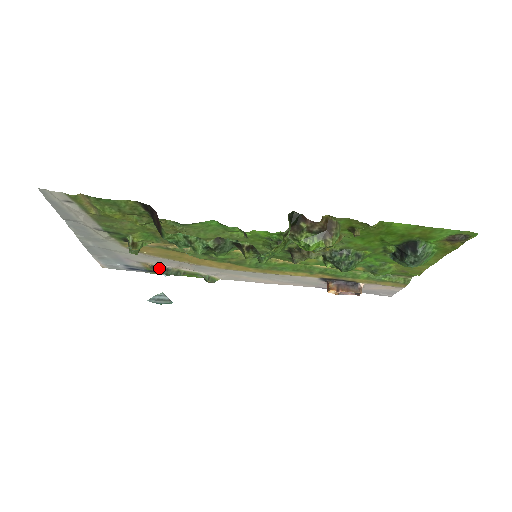
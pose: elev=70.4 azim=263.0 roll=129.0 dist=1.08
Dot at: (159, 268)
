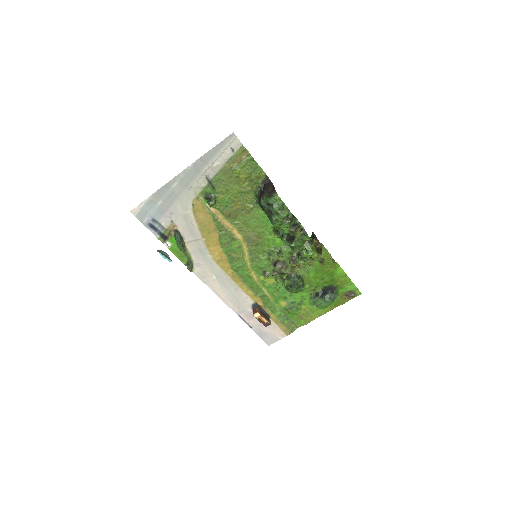
Dot at: (180, 234)
